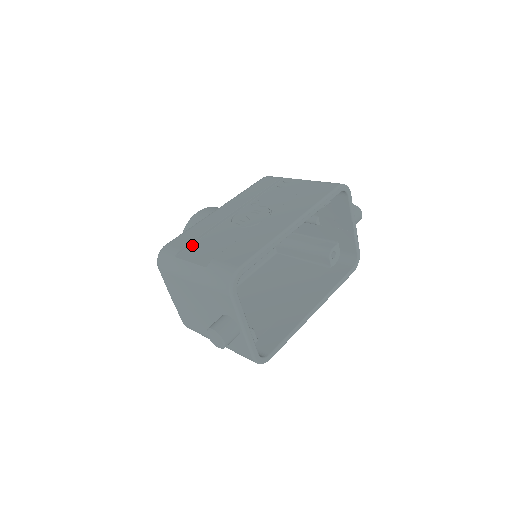
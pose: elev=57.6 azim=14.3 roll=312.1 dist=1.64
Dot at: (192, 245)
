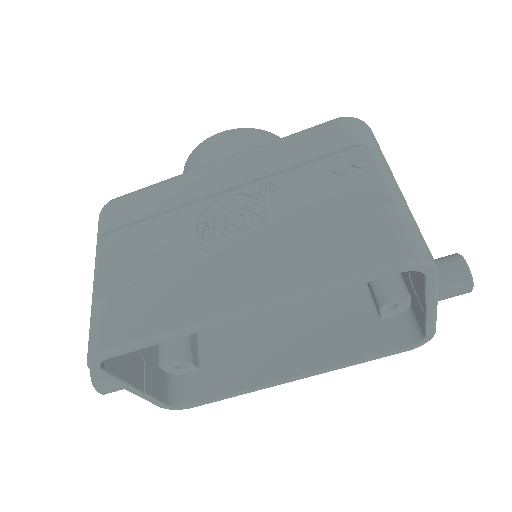
Dot at: (129, 228)
